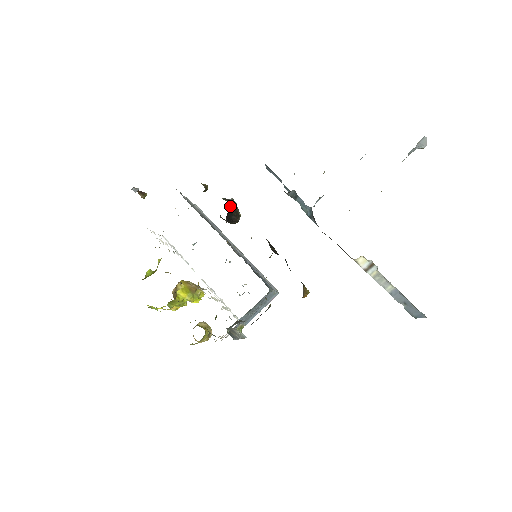
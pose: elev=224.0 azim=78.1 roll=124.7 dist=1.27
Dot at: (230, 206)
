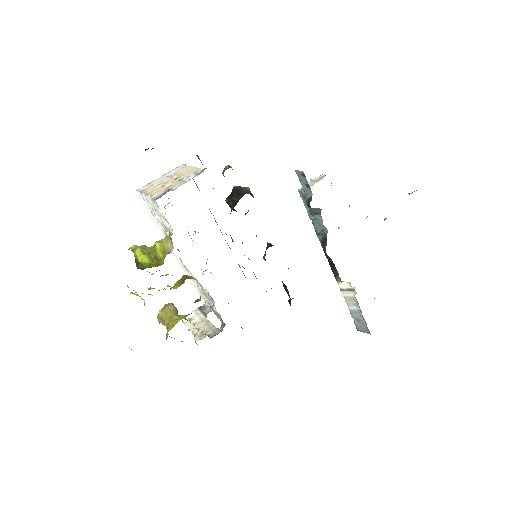
Dot at: occluded
